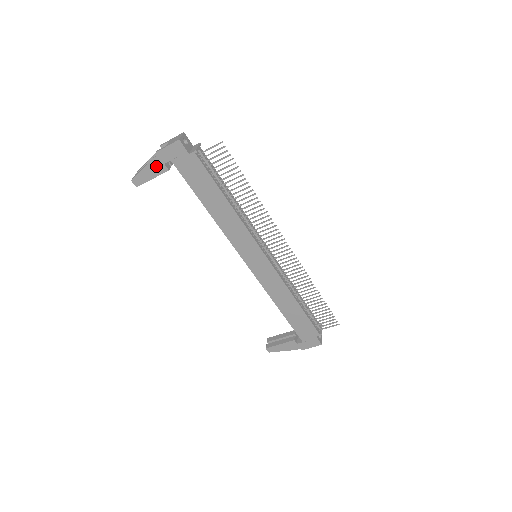
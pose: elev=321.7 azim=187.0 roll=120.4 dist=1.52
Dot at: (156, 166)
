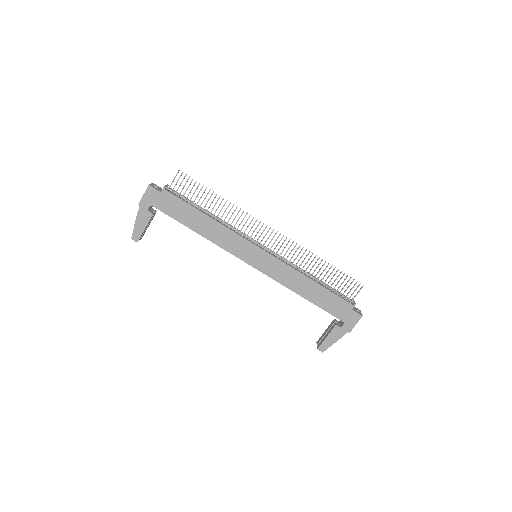
Dot at: (143, 216)
